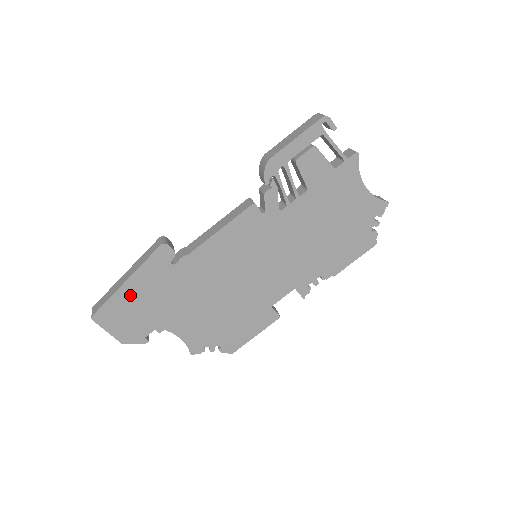
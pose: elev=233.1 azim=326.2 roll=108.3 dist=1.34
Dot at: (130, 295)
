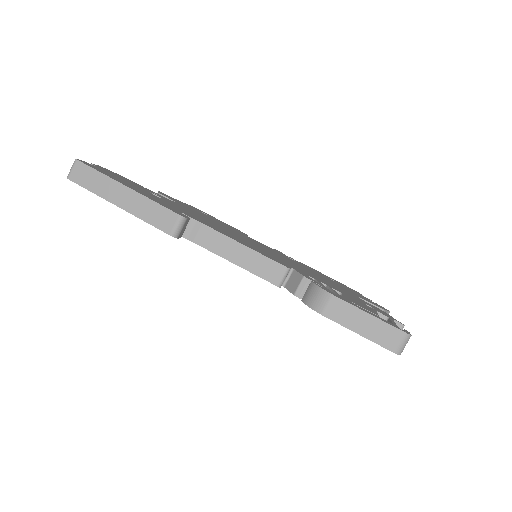
Dot at: occluded
